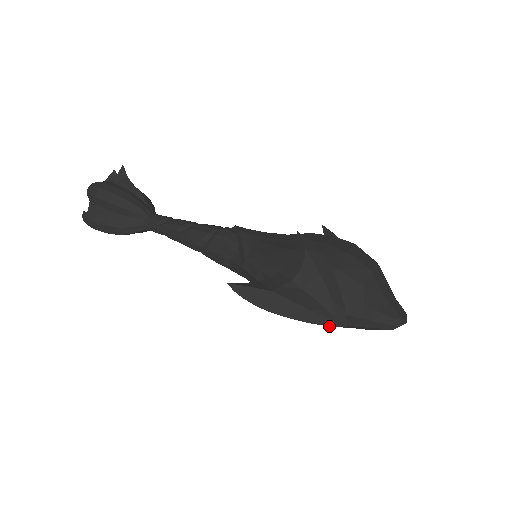
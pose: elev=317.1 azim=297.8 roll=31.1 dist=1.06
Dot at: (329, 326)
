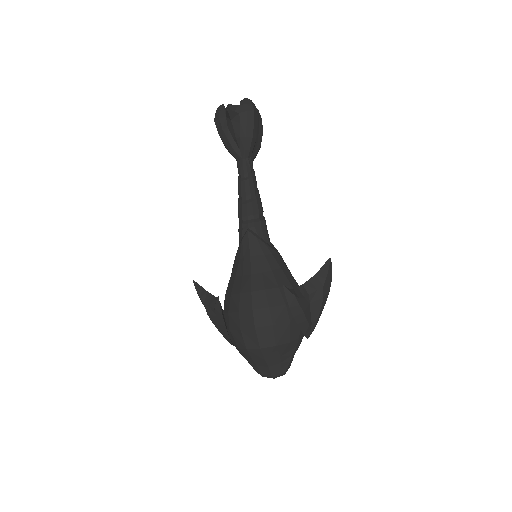
Dot at: occluded
